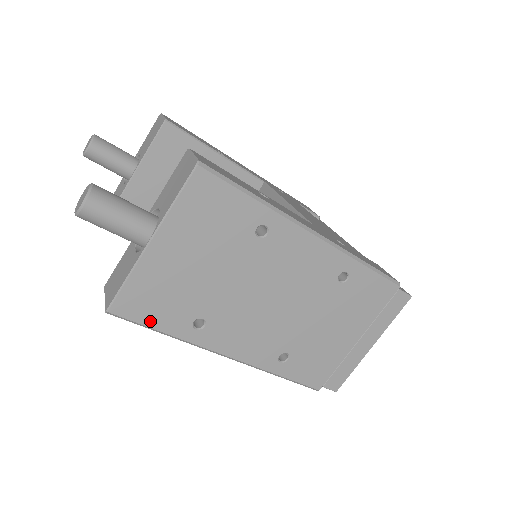
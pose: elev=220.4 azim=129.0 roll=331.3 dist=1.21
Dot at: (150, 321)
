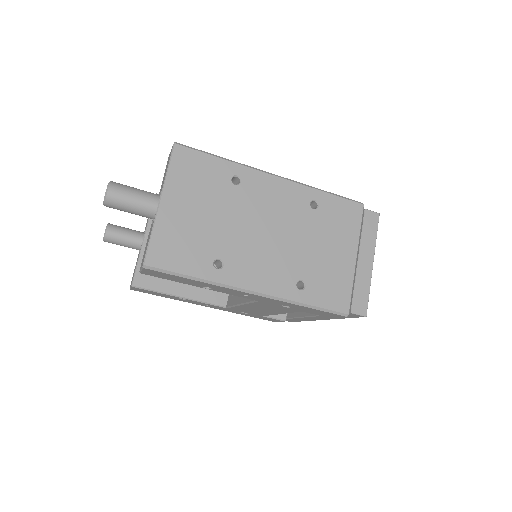
Dot at: (179, 268)
